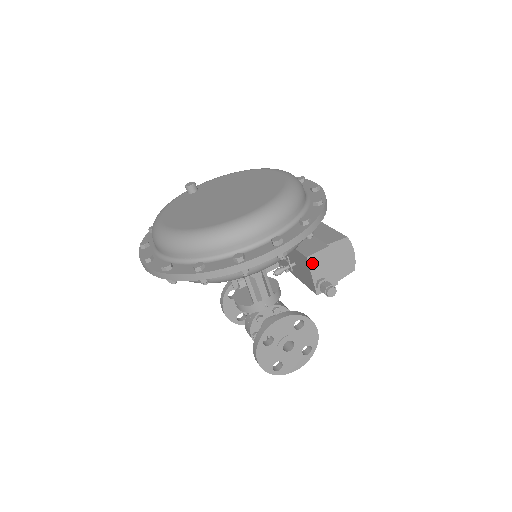
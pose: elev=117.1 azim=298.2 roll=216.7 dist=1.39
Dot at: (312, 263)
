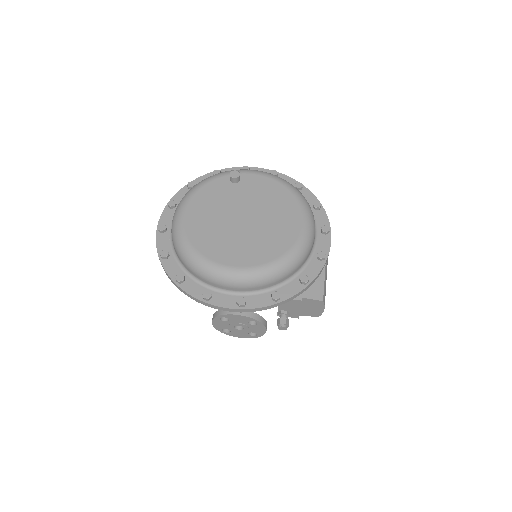
Dot at: occluded
